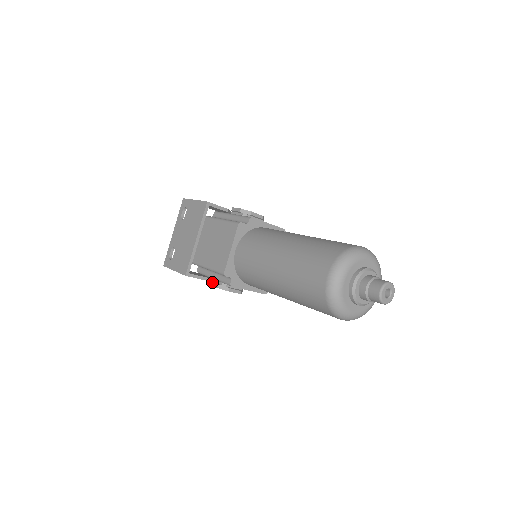
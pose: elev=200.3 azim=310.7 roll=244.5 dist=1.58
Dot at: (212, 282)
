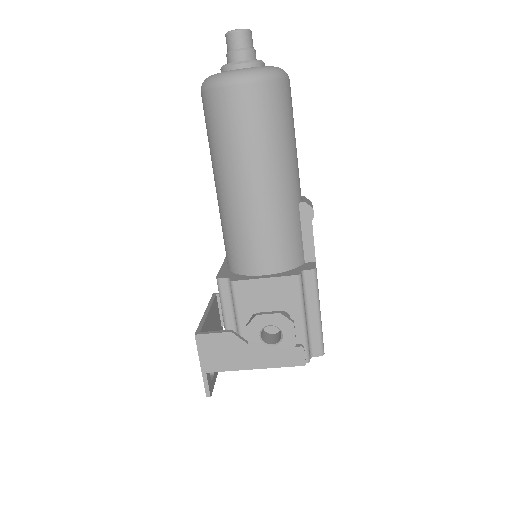
Dot at: (248, 341)
